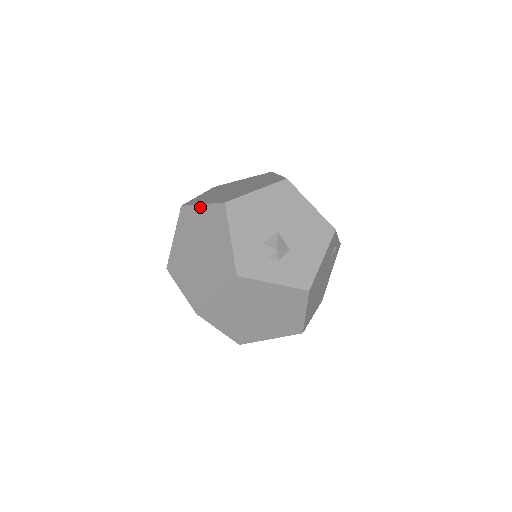
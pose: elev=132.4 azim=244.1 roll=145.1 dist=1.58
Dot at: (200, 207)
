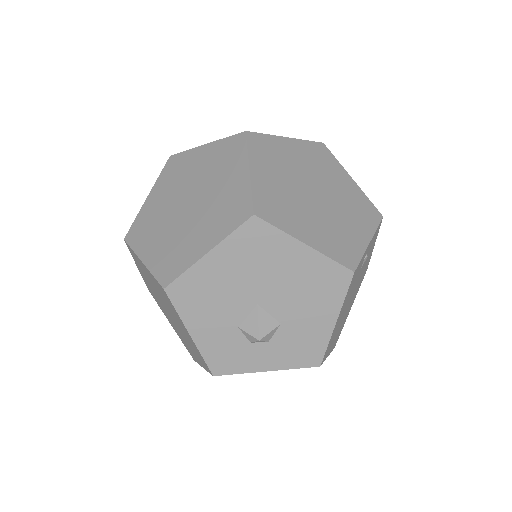
Dot at: (142, 264)
